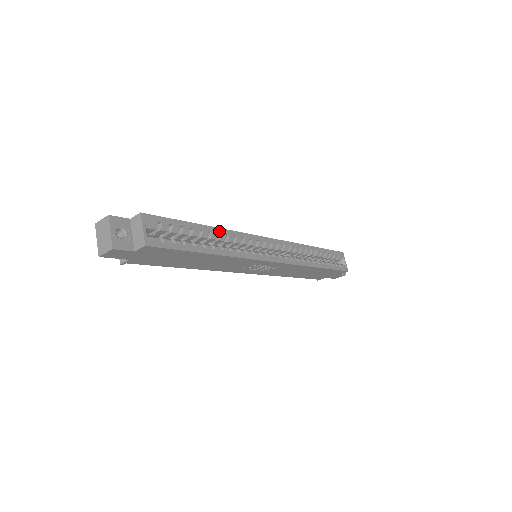
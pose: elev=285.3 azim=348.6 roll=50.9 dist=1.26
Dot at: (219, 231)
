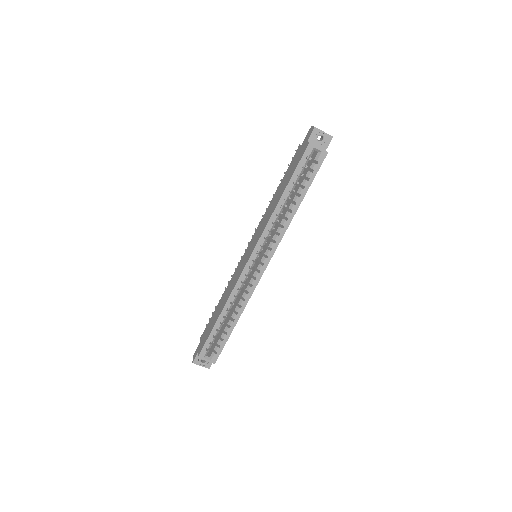
Dot at: (226, 308)
